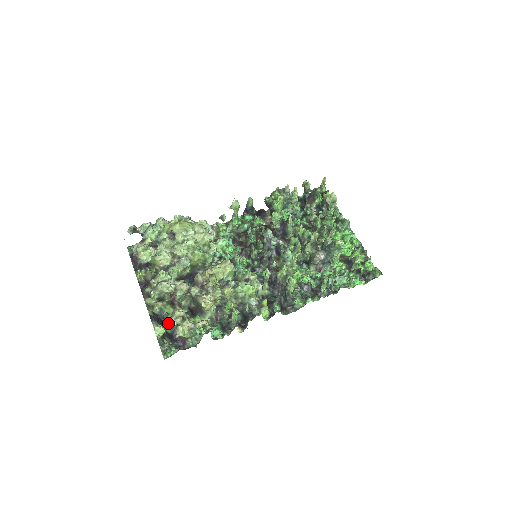
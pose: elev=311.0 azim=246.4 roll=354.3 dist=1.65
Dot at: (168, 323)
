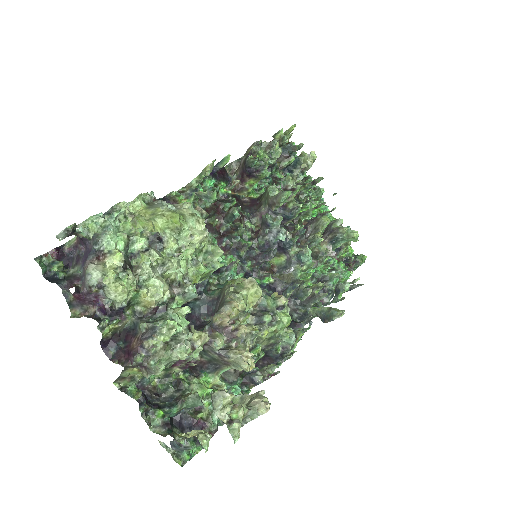
Dot at: (159, 397)
